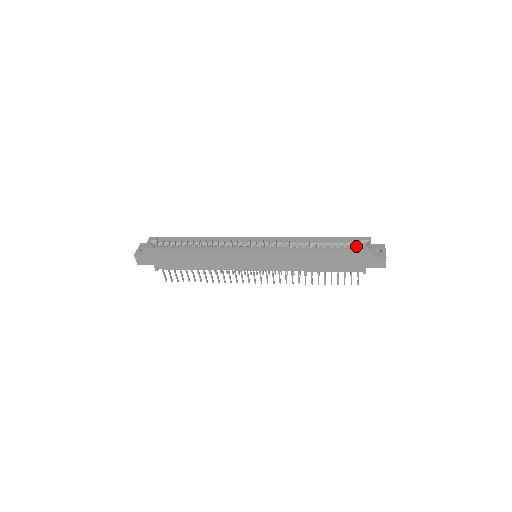
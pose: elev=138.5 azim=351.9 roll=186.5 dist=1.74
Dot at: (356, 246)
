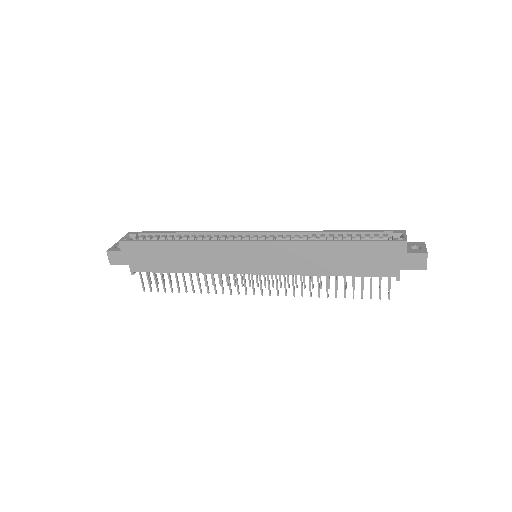
Dot at: occluded
